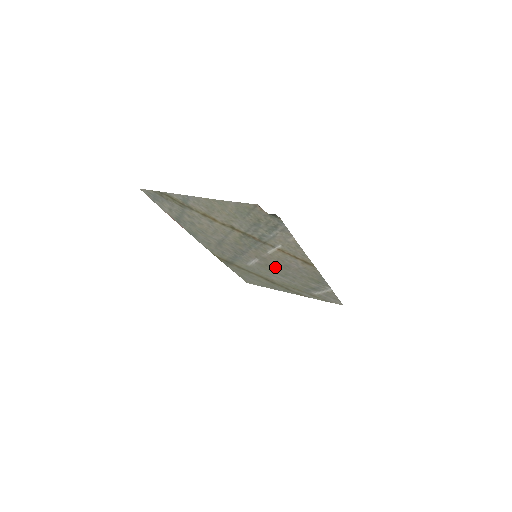
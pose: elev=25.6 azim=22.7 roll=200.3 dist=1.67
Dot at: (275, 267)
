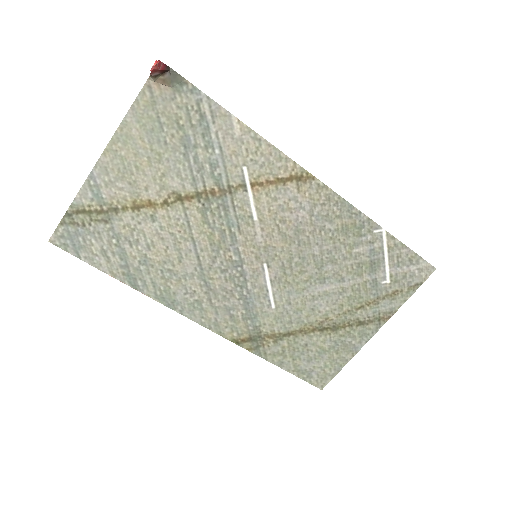
Dot at: (294, 261)
